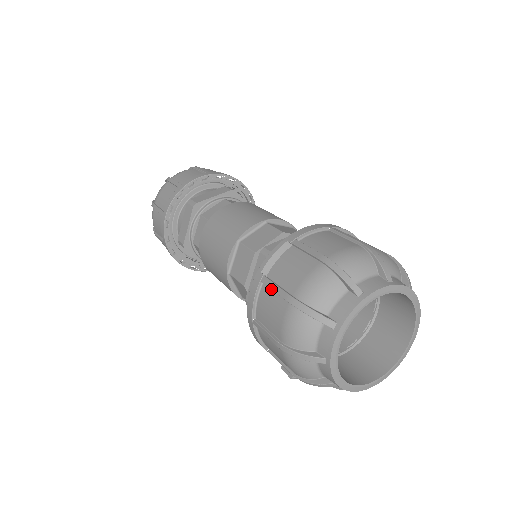
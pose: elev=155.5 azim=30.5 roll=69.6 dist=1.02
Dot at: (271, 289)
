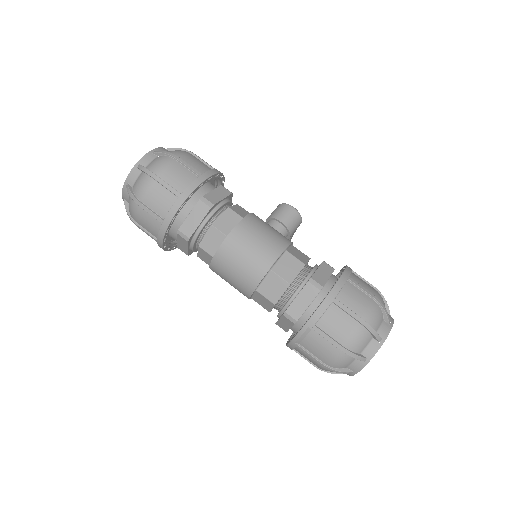
Dot at: (305, 352)
